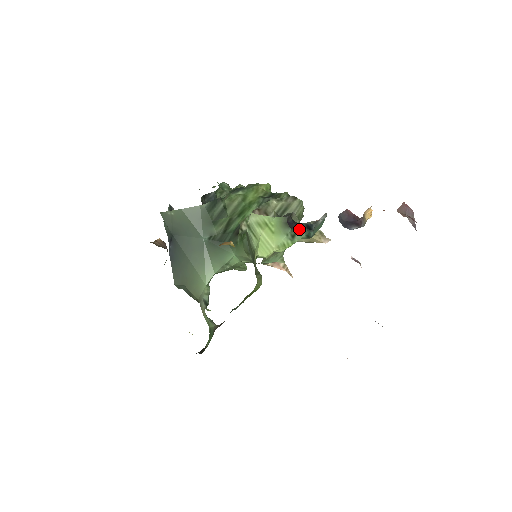
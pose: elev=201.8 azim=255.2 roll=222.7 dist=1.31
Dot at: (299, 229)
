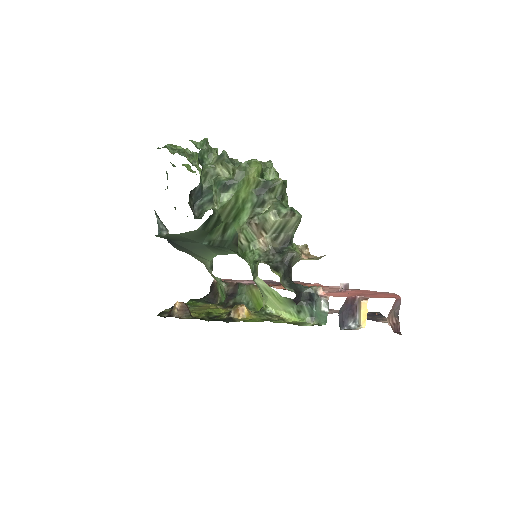
Dot at: (304, 308)
